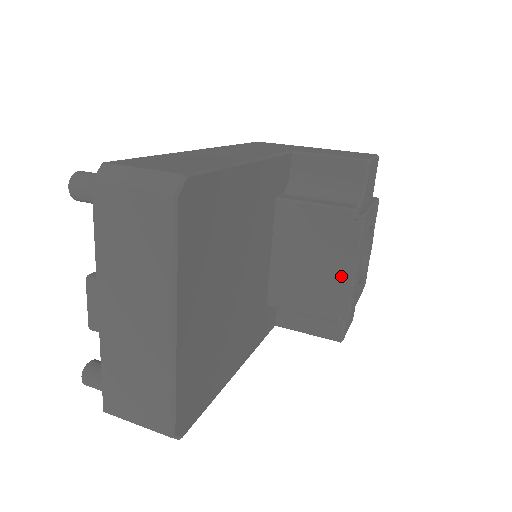
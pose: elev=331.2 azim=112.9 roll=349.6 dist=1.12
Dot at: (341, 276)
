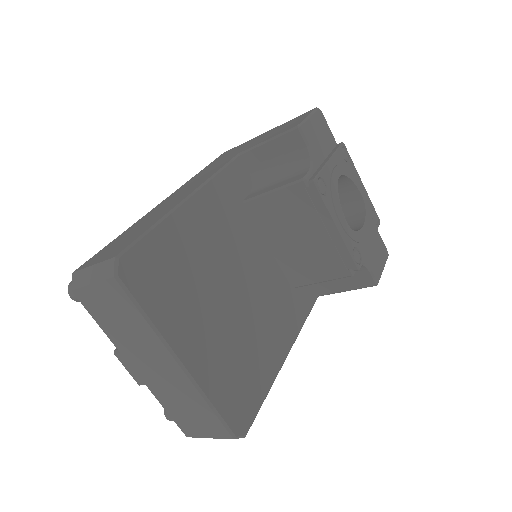
Dot at: (329, 237)
